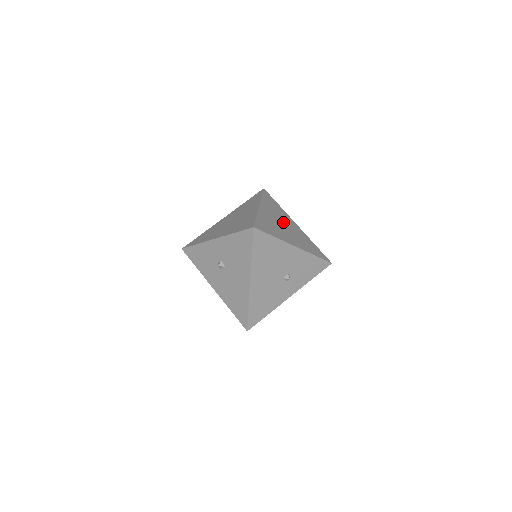
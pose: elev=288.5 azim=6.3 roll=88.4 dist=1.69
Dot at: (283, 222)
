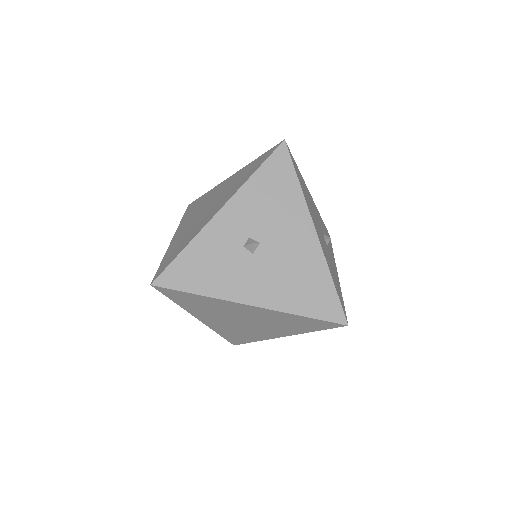
Dot at: occluded
